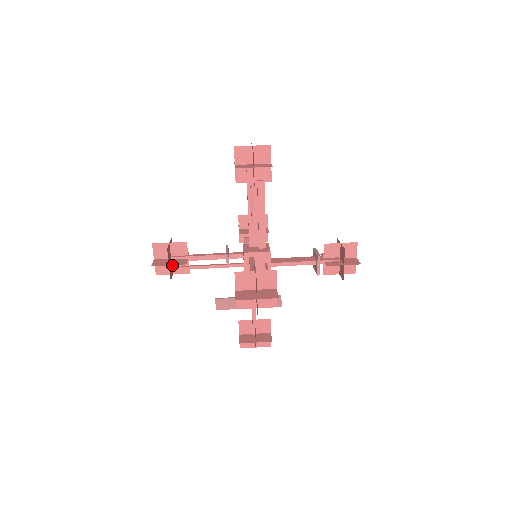
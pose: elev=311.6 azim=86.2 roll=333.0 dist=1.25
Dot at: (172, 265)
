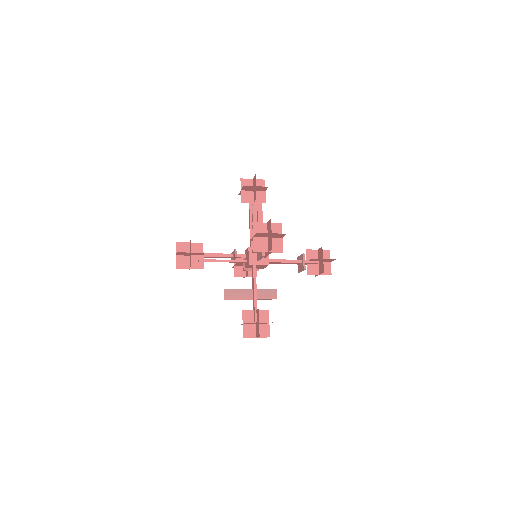
Dot at: occluded
